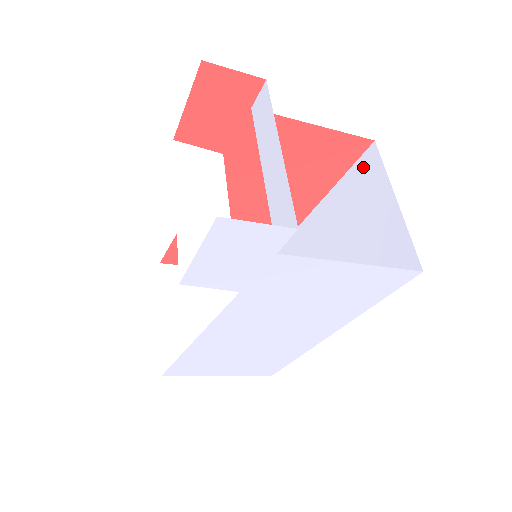
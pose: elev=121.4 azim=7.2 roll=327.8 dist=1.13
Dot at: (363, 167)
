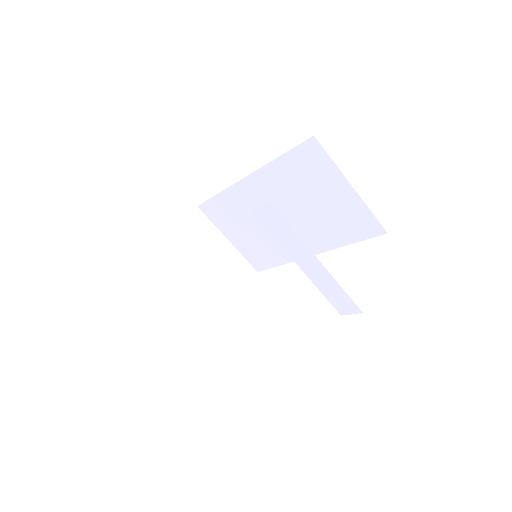
Dot at: (306, 154)
